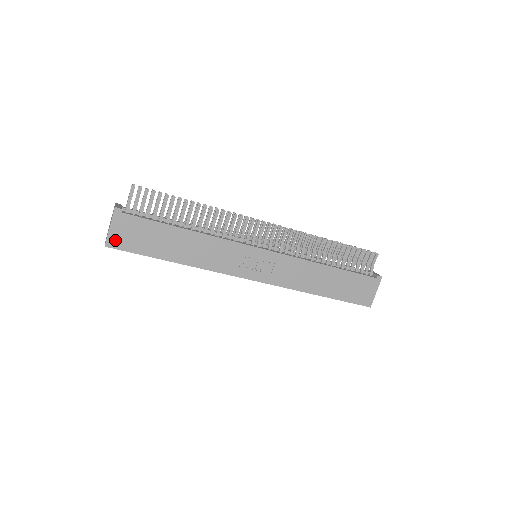
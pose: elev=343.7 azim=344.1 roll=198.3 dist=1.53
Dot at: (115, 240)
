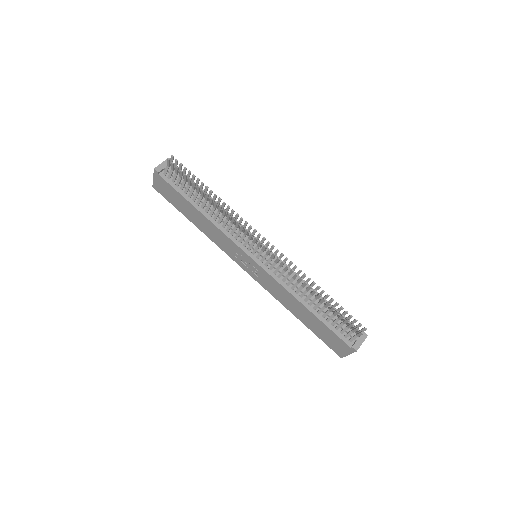
Dot at: (157, 187)
